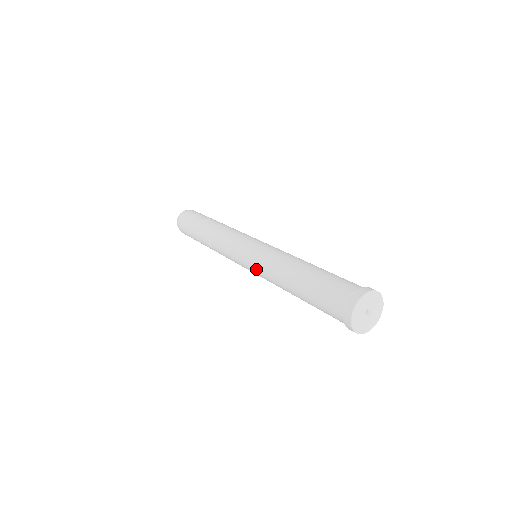
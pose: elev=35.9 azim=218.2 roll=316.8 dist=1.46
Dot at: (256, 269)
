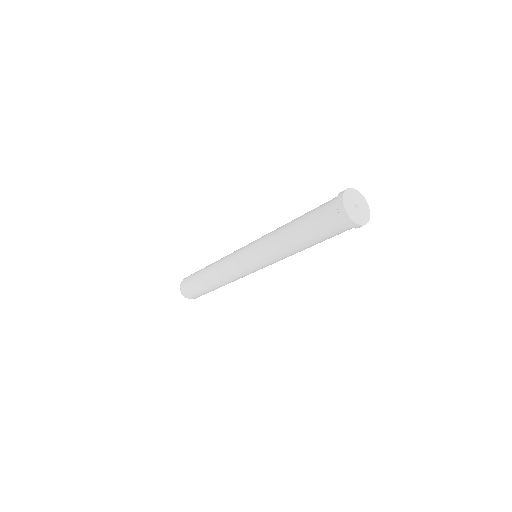
Dot at: (257, 246)
